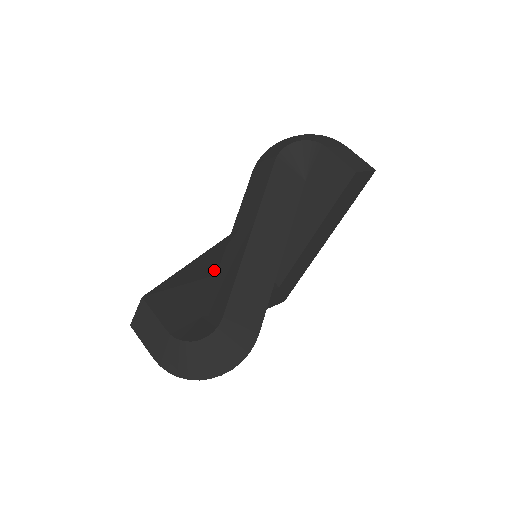
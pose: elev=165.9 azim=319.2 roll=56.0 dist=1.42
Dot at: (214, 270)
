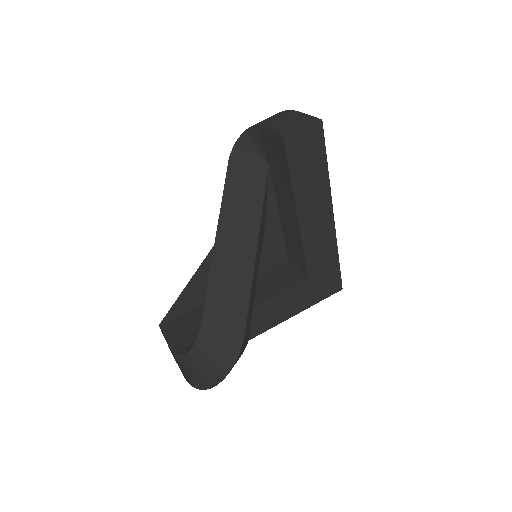
Dot at: occluded
